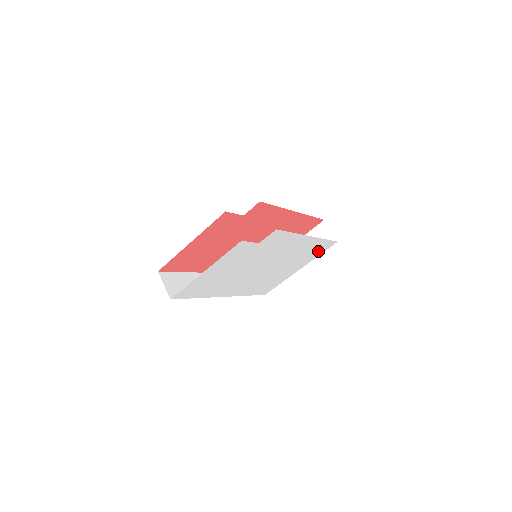
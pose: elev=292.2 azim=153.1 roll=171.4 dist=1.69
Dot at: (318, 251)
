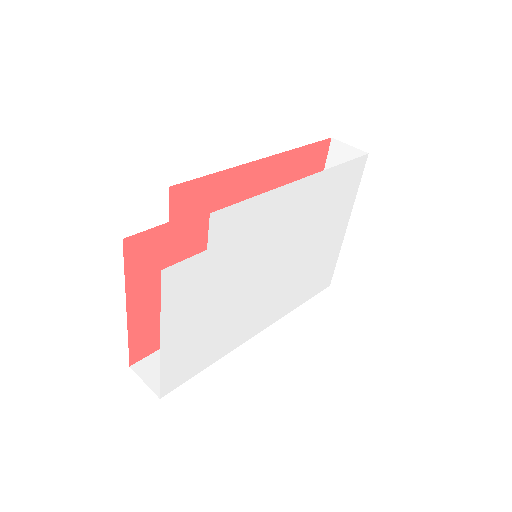
Dot at: (348, 187)
